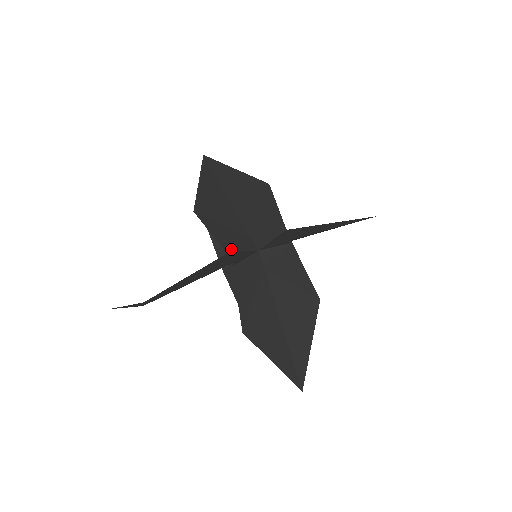
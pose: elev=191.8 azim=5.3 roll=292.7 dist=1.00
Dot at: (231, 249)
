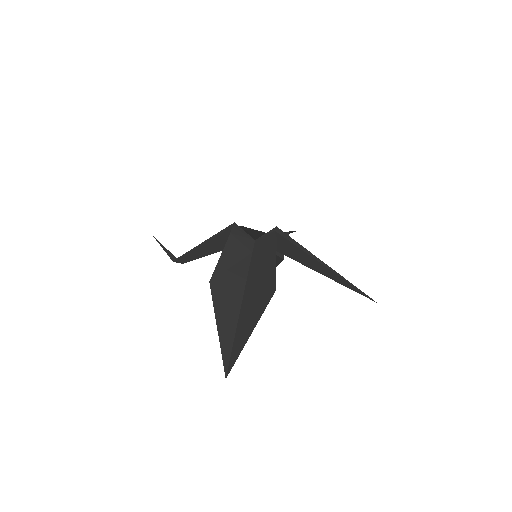
Dot at: occluded
